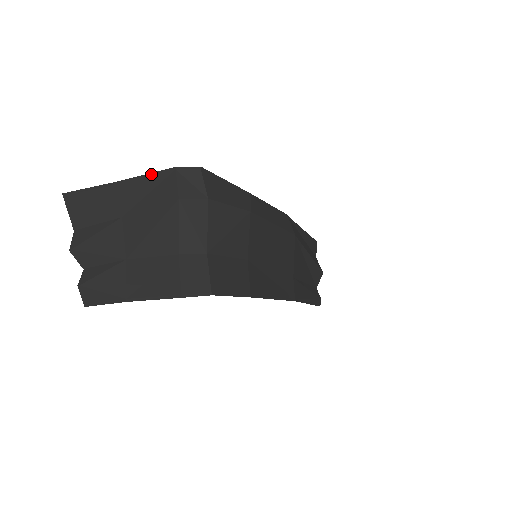
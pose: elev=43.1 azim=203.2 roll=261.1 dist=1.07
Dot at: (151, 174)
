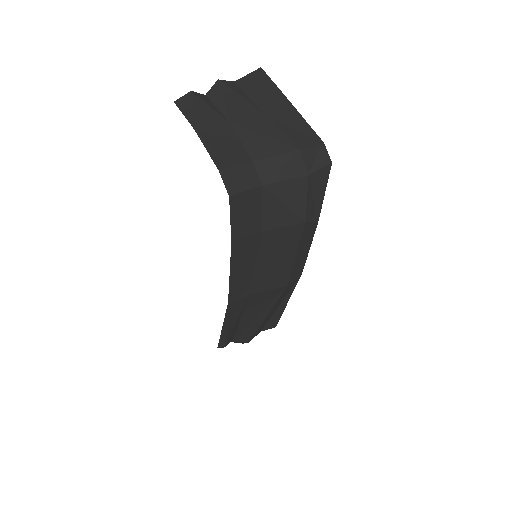
Dot at: (309, 126)
